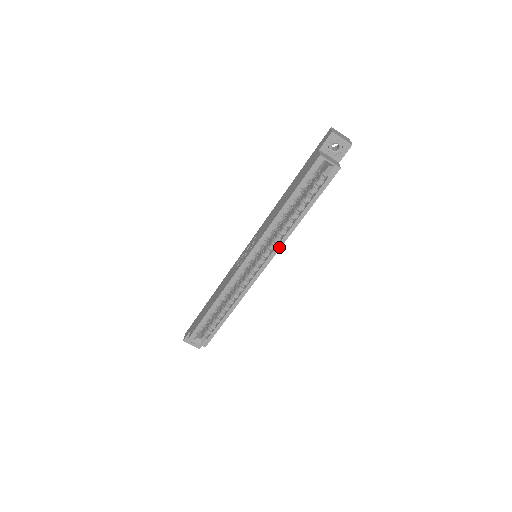
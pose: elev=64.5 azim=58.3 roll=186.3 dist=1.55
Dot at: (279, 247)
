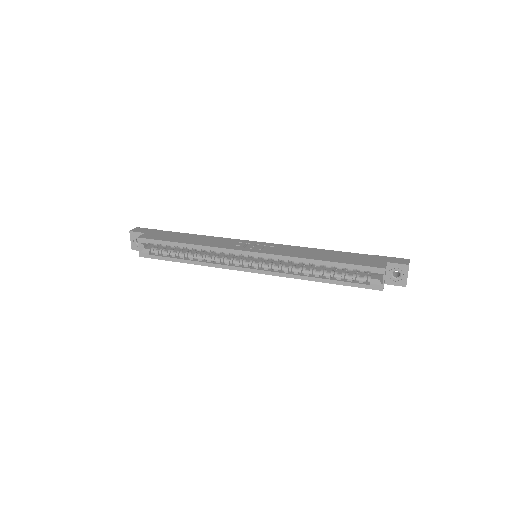
Dot at: (280, 275)
